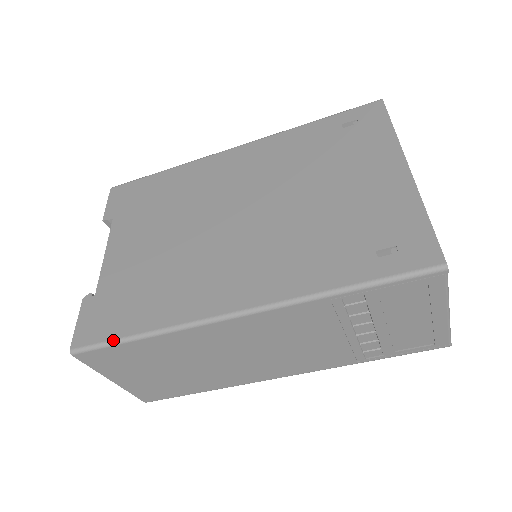
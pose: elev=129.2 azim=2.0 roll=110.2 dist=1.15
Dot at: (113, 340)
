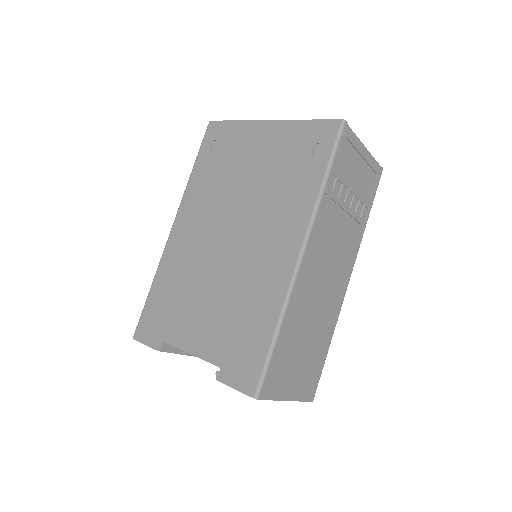
Dot at: (267, 357)
